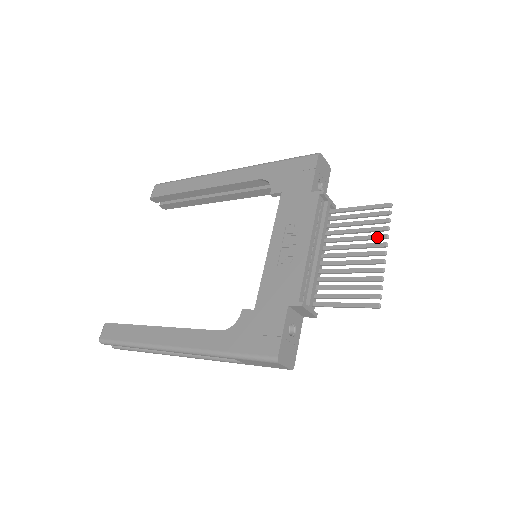
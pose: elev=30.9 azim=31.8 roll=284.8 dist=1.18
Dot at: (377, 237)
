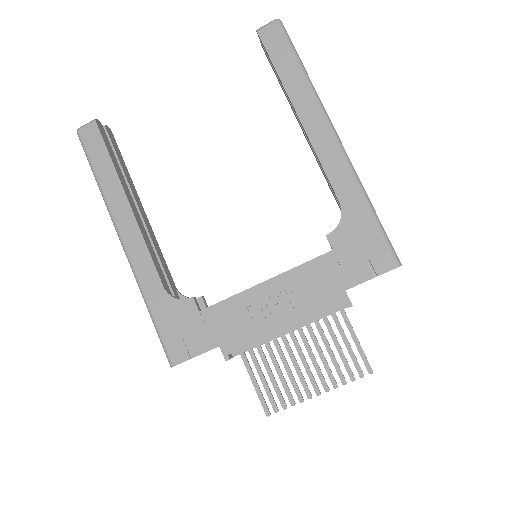
Dot at: (331, 378)
